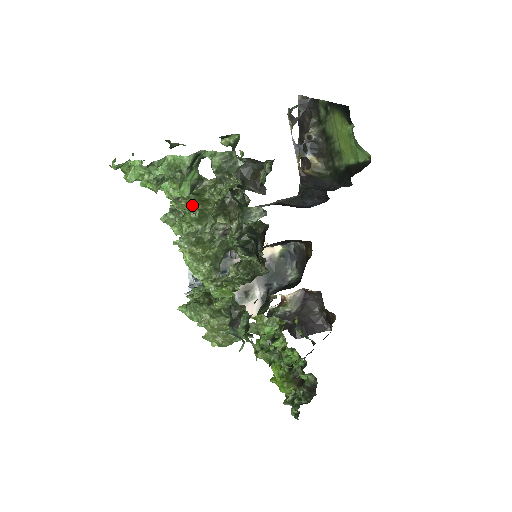
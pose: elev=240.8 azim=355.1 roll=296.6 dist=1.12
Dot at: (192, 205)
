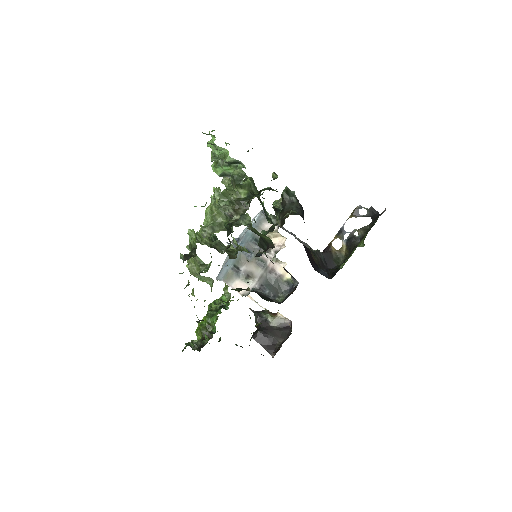
Dot at: occluded
